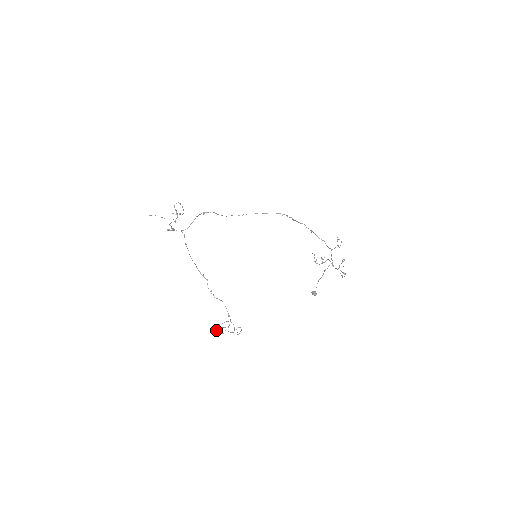
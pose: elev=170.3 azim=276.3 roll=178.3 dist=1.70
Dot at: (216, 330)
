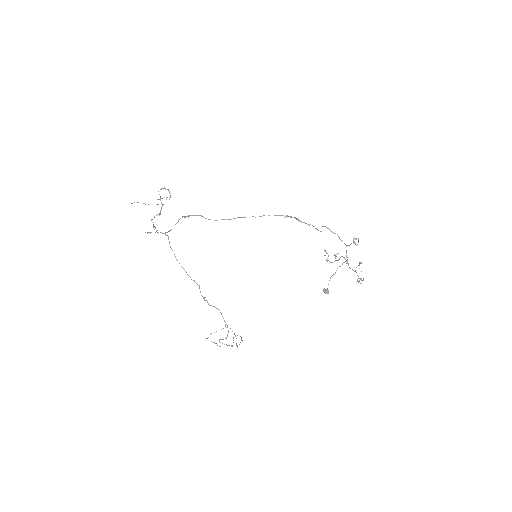
Dot at: occluded
